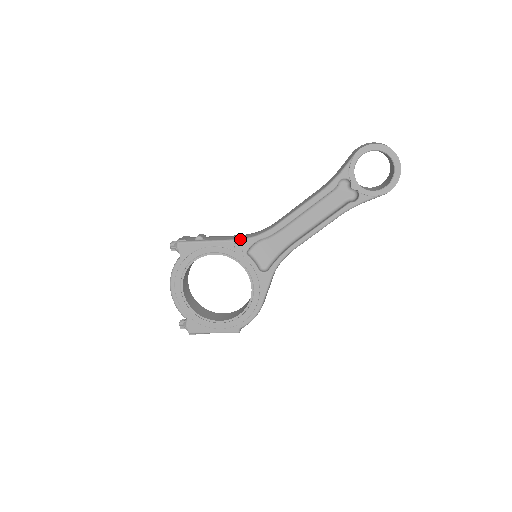
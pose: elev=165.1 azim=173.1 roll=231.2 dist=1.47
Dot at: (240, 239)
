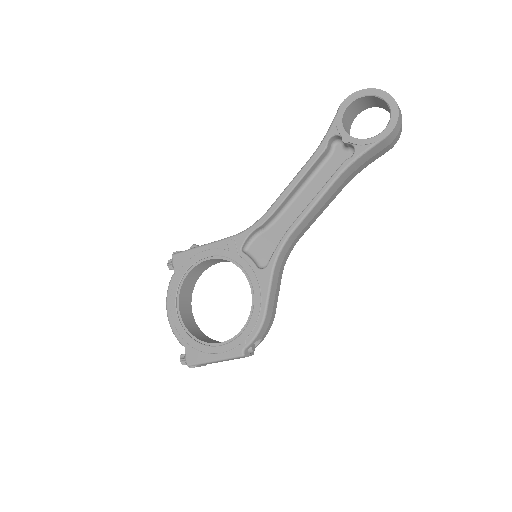
Dot at: (233, 235)
